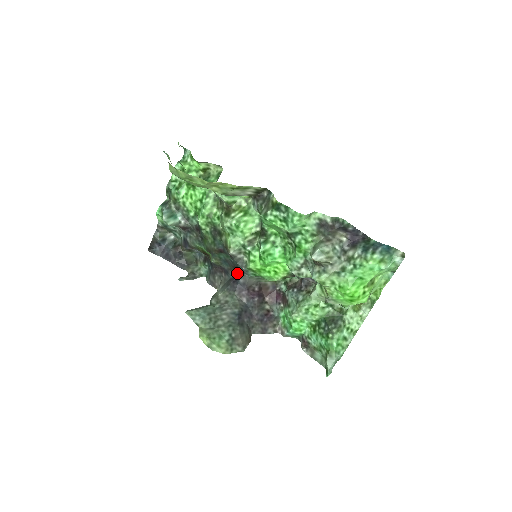
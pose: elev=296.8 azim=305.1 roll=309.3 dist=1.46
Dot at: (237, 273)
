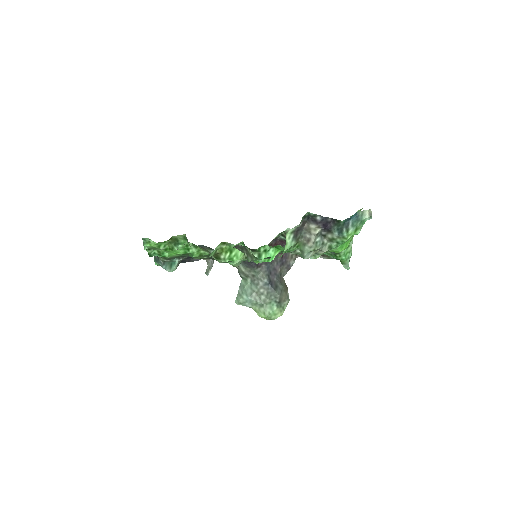
Dot at: occluded
